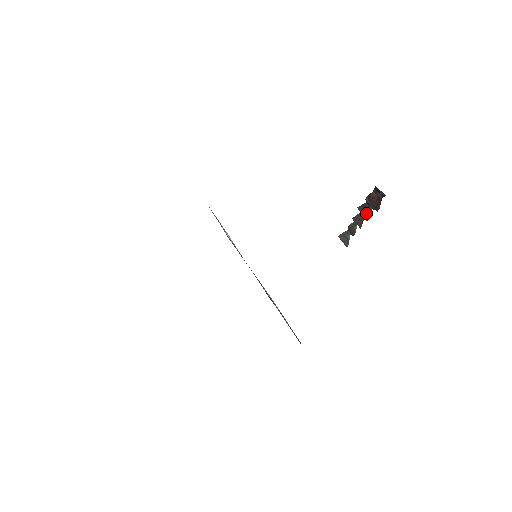
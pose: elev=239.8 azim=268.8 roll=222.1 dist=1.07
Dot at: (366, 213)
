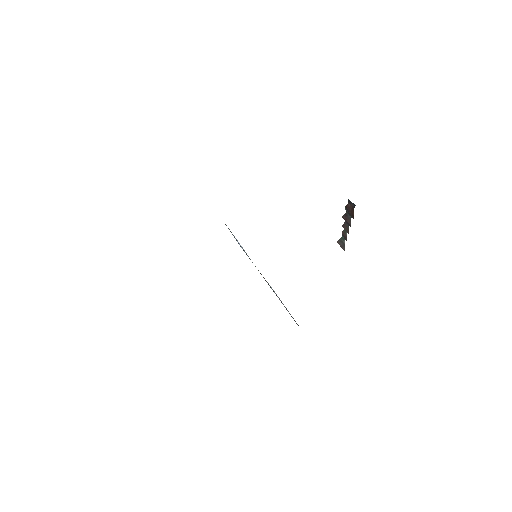
Dot at: (348, 220)
